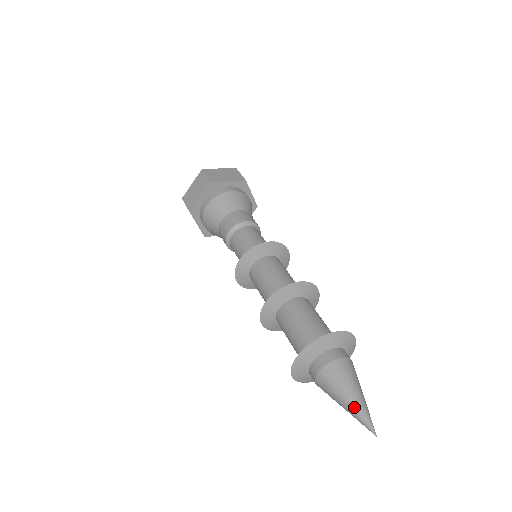
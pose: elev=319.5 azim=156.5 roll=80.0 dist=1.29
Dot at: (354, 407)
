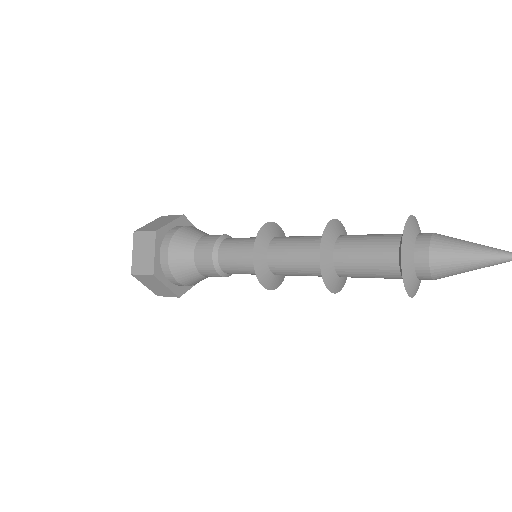
Dot at: (488, 246)
